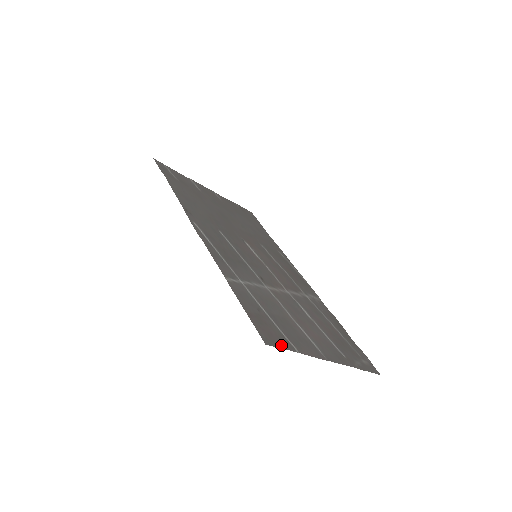
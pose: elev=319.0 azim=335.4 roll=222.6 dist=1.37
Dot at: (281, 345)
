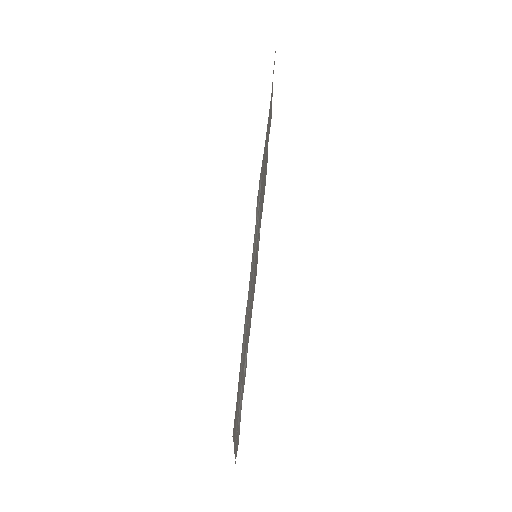
Dot at: (234, 434)
